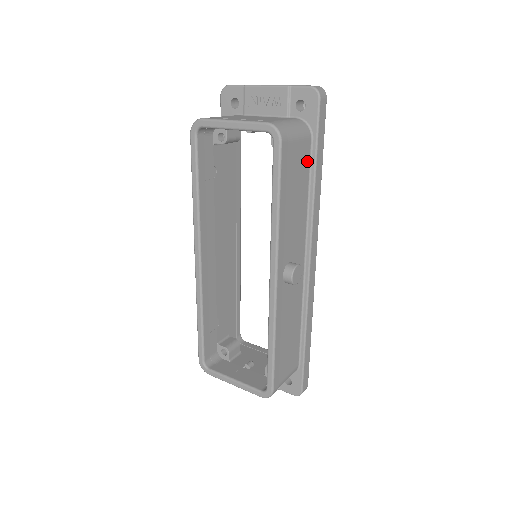
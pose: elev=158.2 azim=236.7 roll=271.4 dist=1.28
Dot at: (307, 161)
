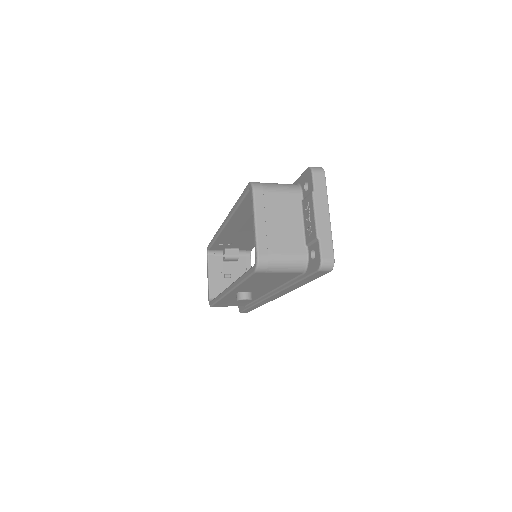
Dot at: (292, 277)
